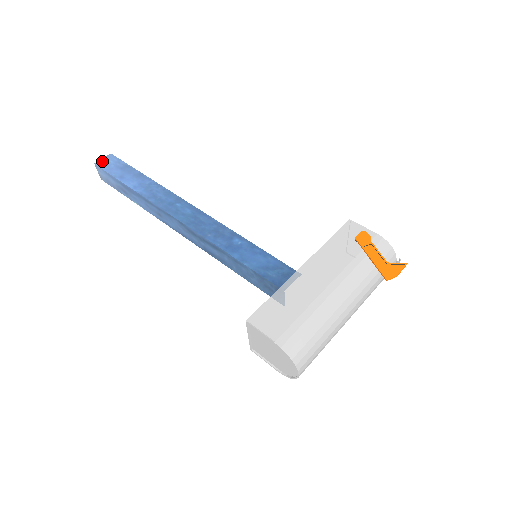
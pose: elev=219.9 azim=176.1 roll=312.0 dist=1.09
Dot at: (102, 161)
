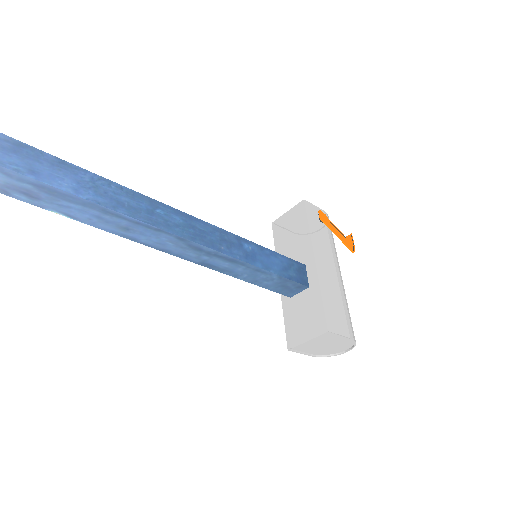
Dot at: out of frame
